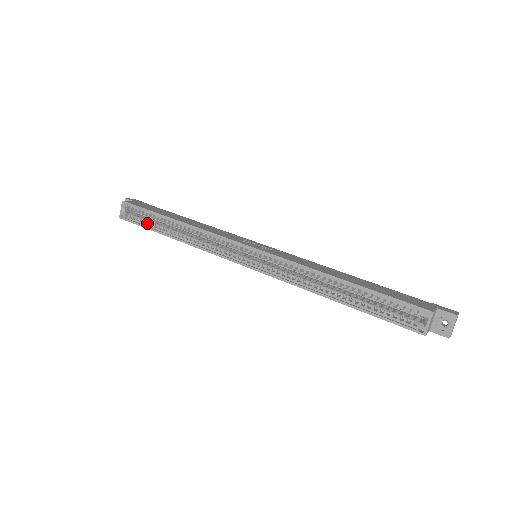
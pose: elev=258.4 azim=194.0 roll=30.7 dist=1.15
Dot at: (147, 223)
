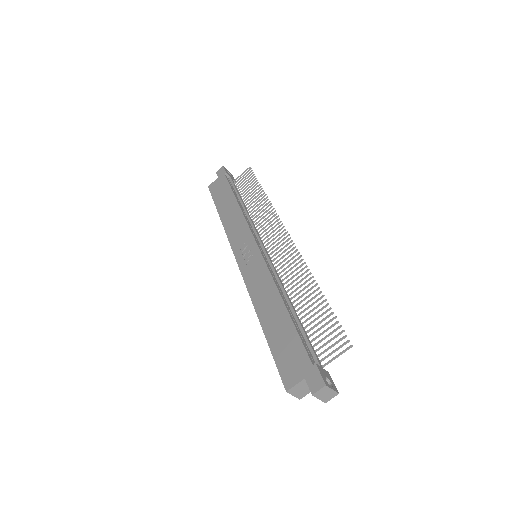
Dot at: occluded
